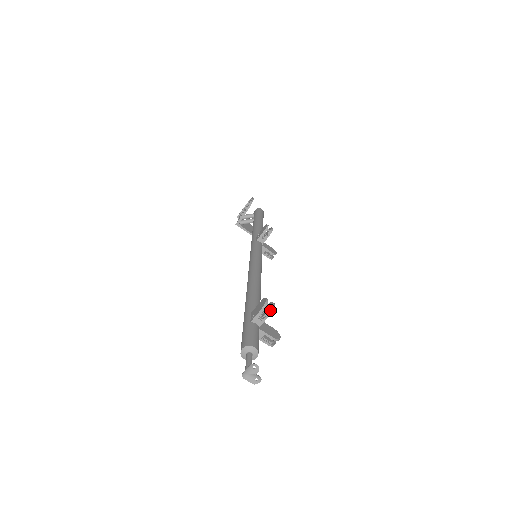
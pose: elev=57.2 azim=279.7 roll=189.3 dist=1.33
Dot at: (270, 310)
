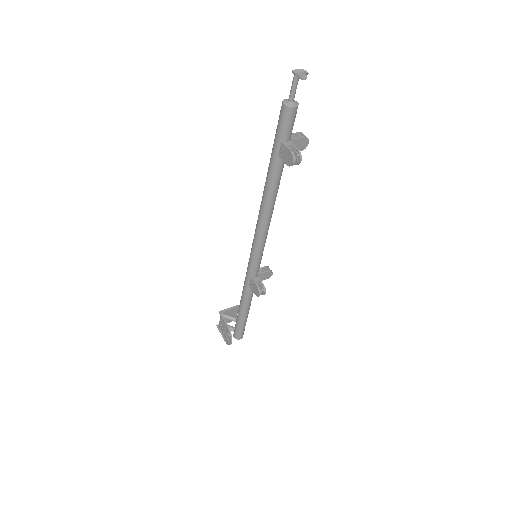
Dot at: occluded
